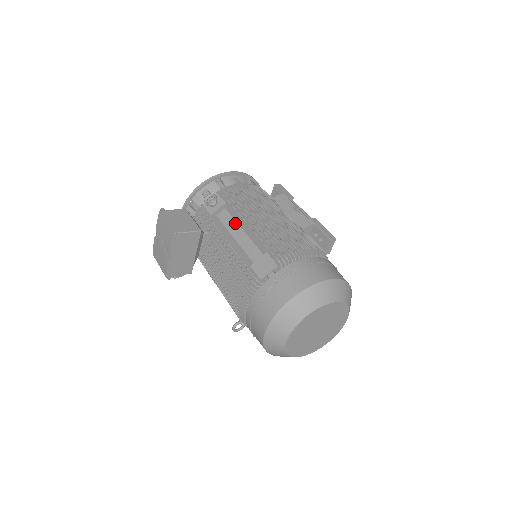
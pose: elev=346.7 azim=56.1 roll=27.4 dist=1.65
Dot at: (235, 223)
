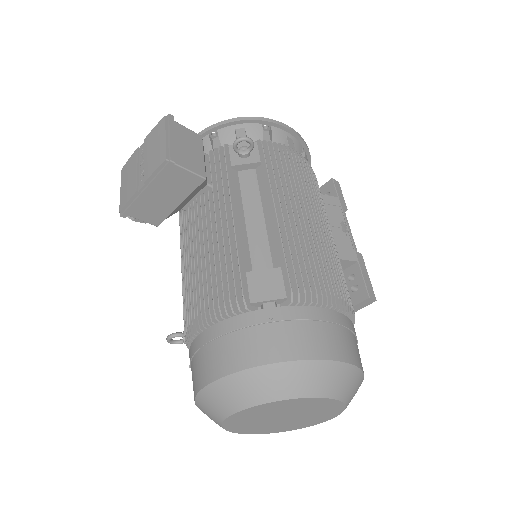
Dot at: (258, 197)
